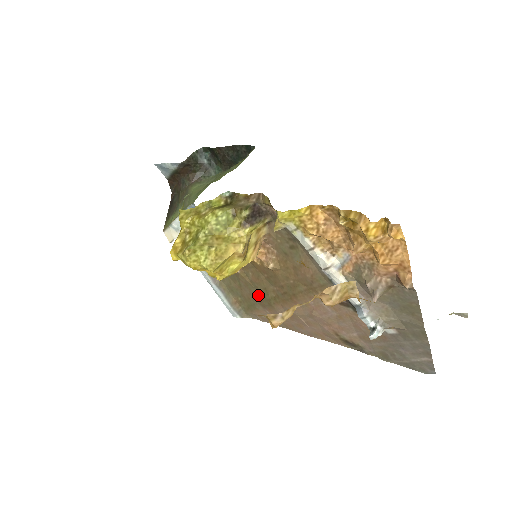
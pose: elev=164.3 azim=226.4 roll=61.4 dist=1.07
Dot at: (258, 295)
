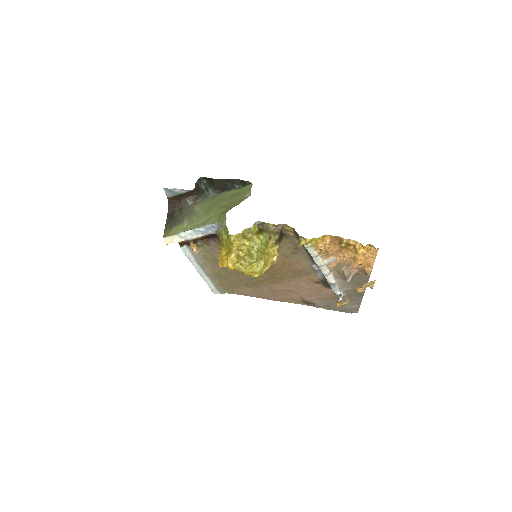
Dot at: (246, 279)
